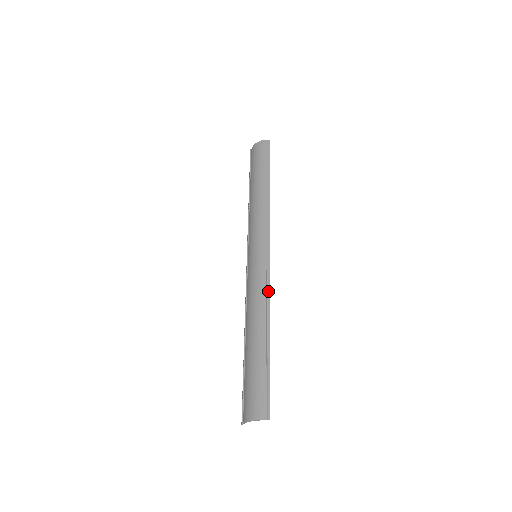
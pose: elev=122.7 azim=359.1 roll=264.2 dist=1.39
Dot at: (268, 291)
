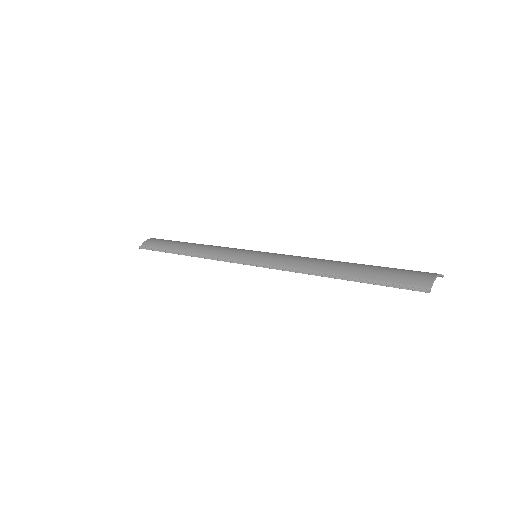
Dot at: occluded
